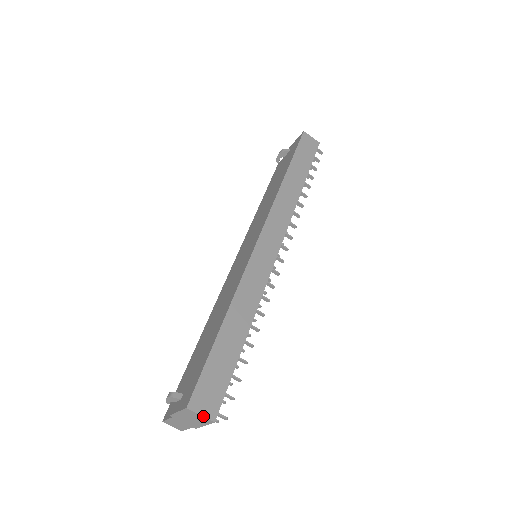
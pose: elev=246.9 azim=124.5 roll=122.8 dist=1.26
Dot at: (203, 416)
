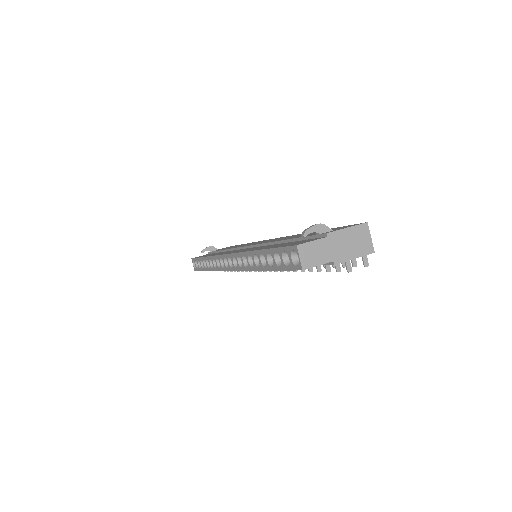
Dot at: occluded
